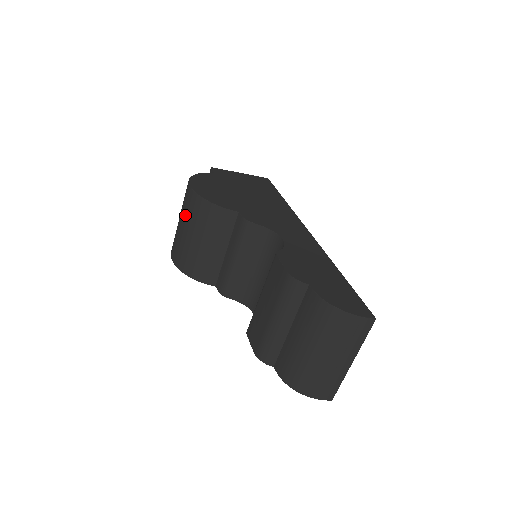
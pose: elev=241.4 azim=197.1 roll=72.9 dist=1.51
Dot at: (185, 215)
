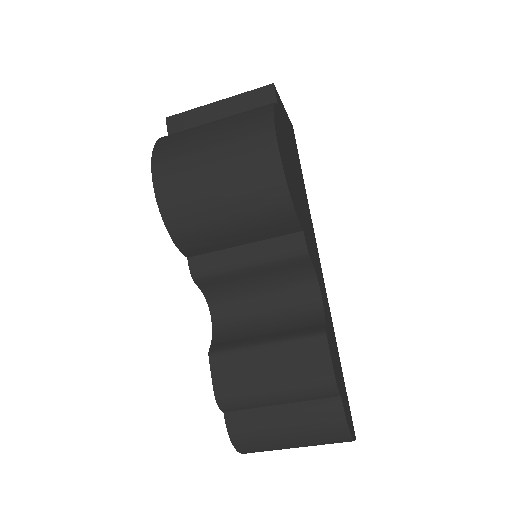
Dot at: (237, 172)
